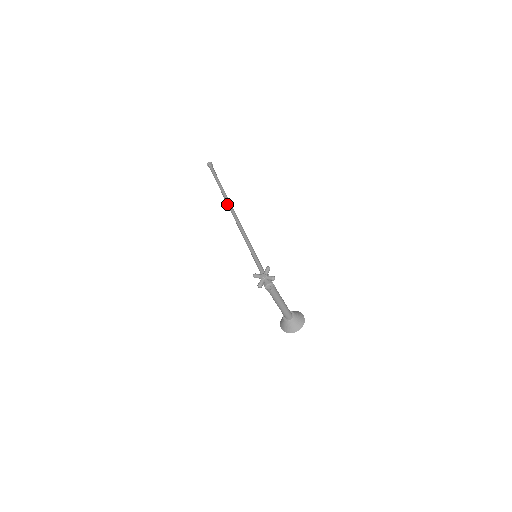
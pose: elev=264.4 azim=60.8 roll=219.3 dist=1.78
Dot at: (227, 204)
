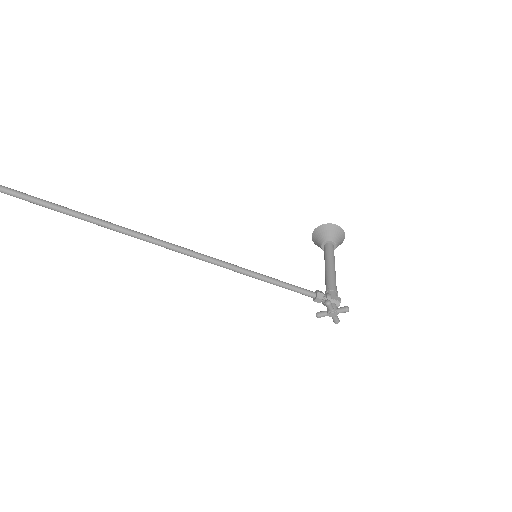
Dot at: occluded
